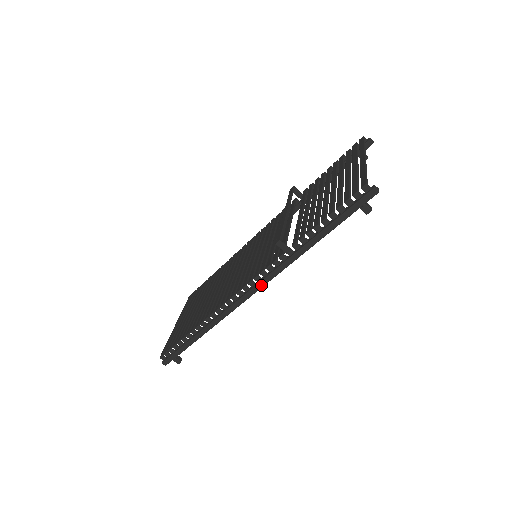
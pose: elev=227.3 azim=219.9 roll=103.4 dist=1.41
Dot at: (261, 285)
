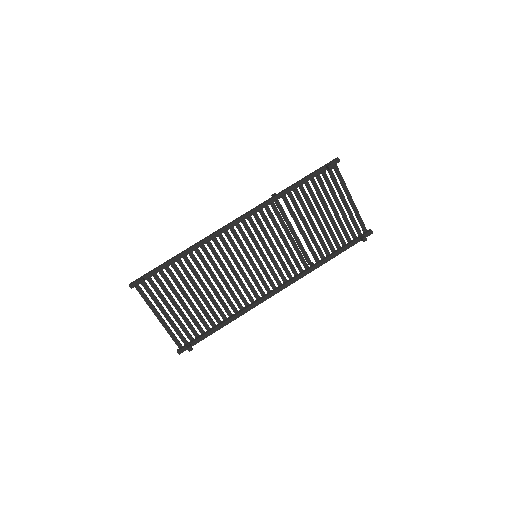
Dot at: (246, 213)
